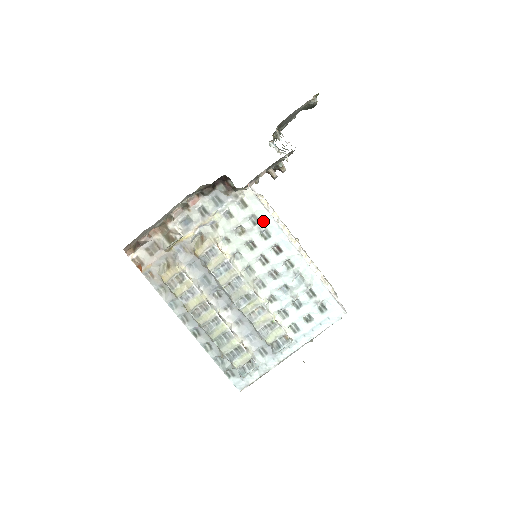
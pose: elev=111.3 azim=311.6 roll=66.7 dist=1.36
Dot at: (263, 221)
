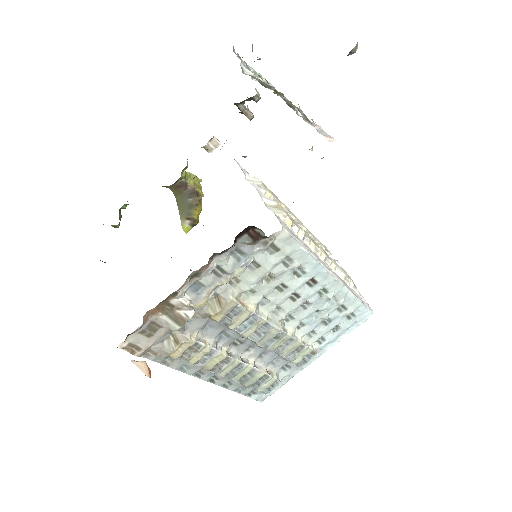
Dot at: (298, 260)
